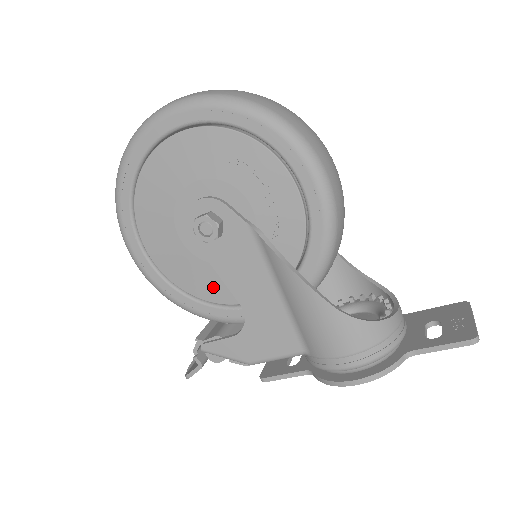
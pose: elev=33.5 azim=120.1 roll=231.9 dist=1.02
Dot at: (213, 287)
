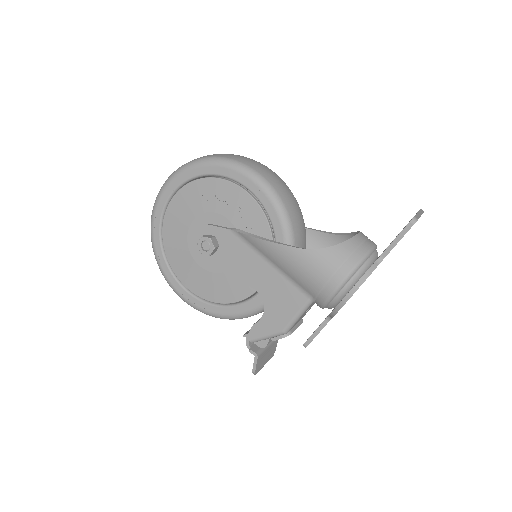
Dot at: (235, 289)
